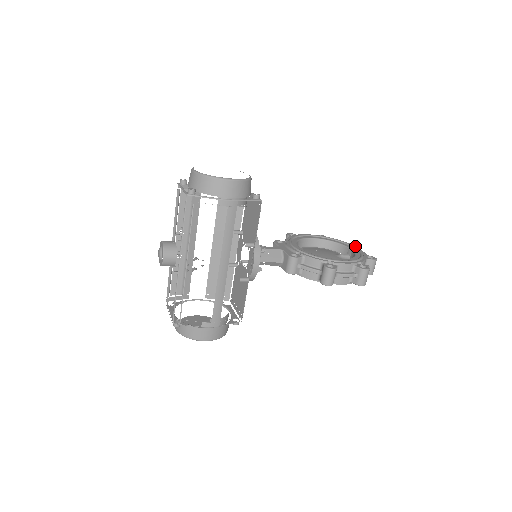
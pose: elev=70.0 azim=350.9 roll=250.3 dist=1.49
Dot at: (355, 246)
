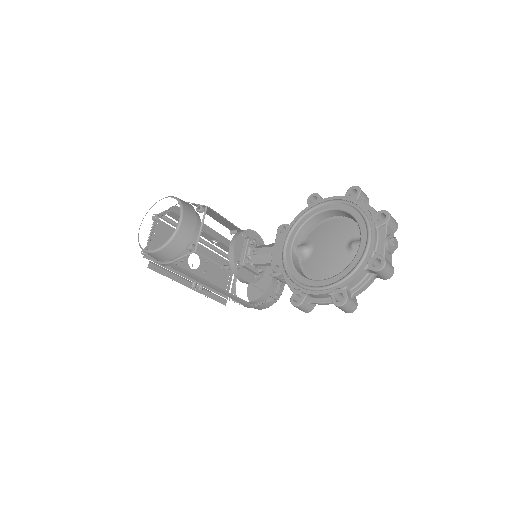
Dot at: (374, 229)
